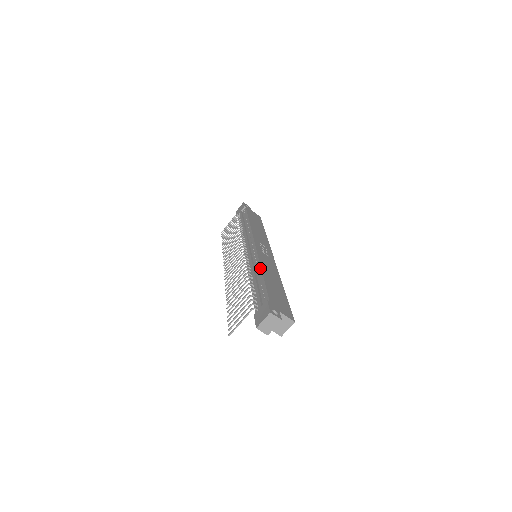
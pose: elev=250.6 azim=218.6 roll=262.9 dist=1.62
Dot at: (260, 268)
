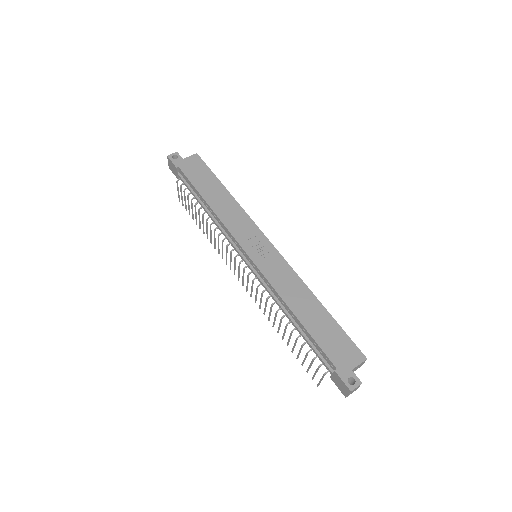
Dot at: (287, 308)
